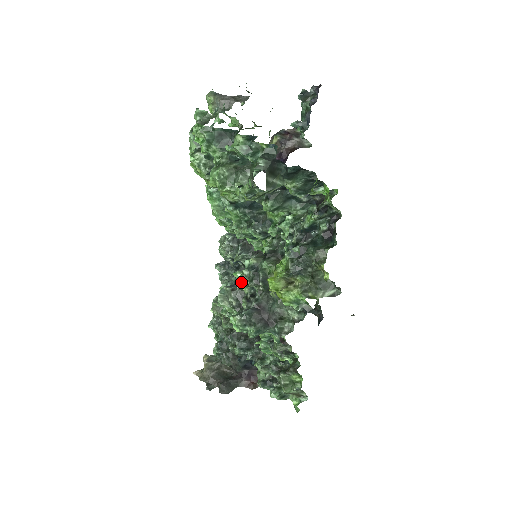
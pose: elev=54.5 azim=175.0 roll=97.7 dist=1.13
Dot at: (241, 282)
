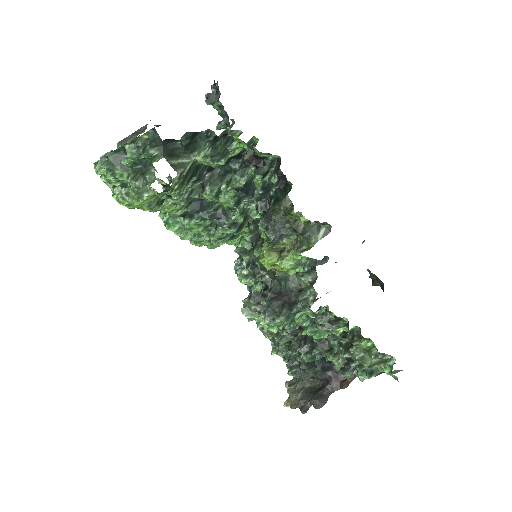
Dot at: (248, 284)
